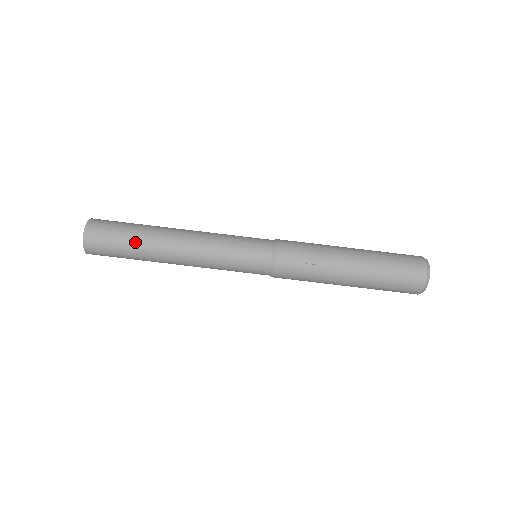
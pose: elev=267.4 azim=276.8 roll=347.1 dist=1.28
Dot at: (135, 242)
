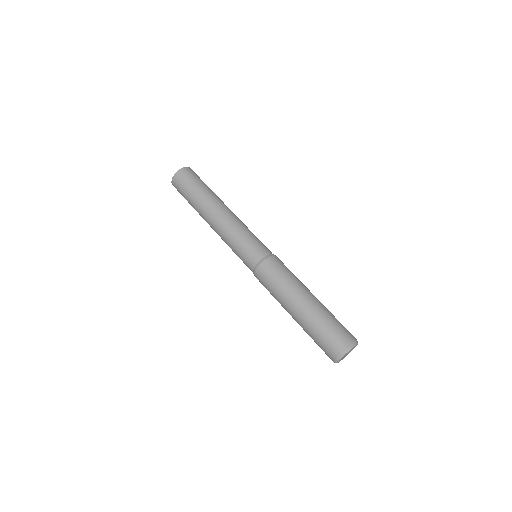
Dot at: (193, 201)
